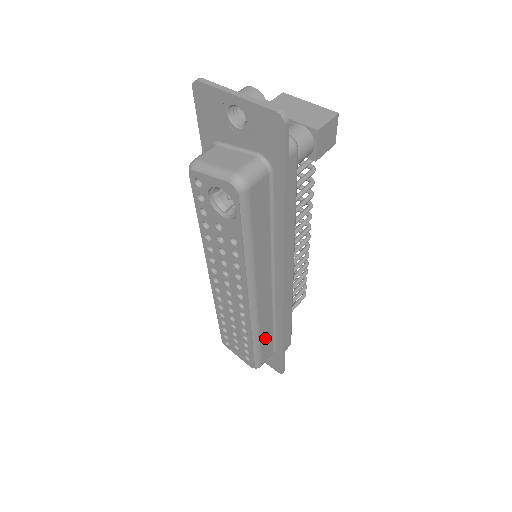
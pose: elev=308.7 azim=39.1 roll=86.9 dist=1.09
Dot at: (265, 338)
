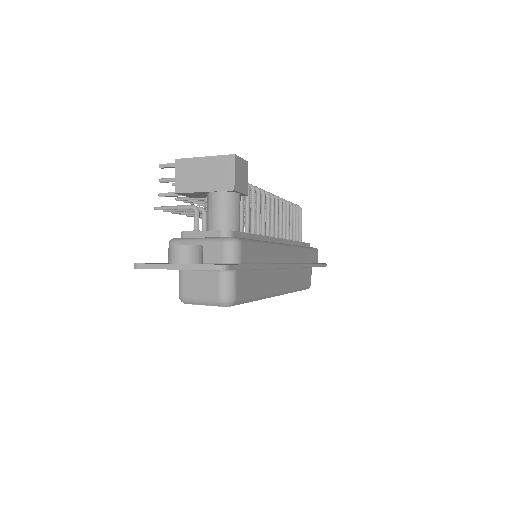
Dot at: (302, 279)
